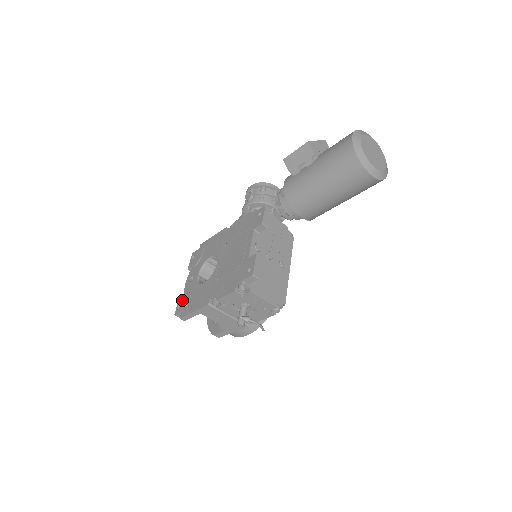
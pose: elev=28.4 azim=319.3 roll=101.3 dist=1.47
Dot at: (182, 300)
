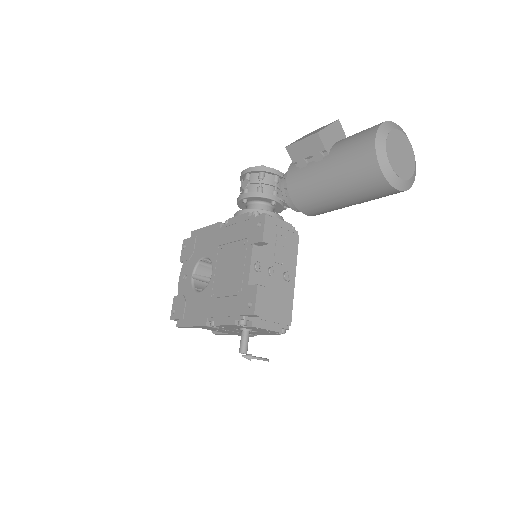
Dot at: (177, 304)
